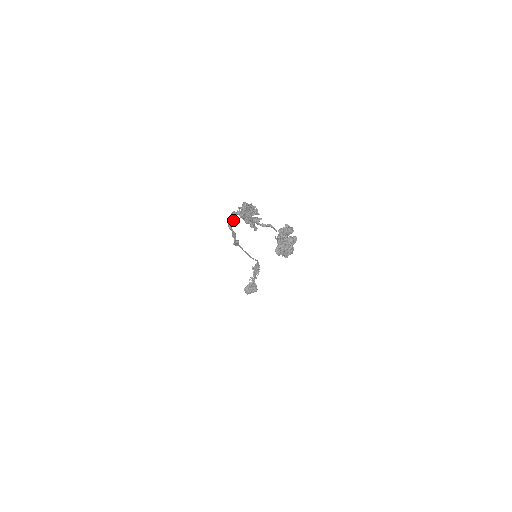
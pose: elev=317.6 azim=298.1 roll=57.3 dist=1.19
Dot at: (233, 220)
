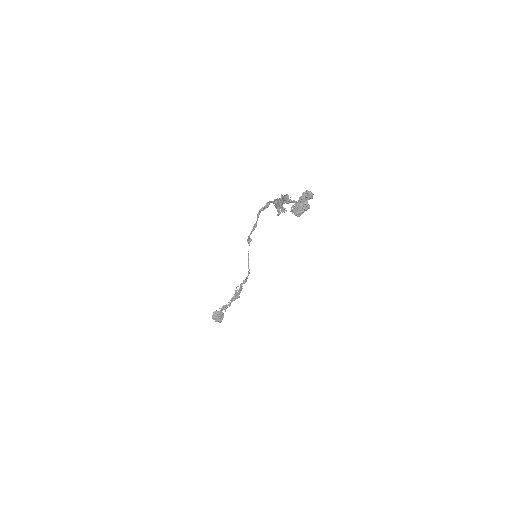
Dot at: occluded
